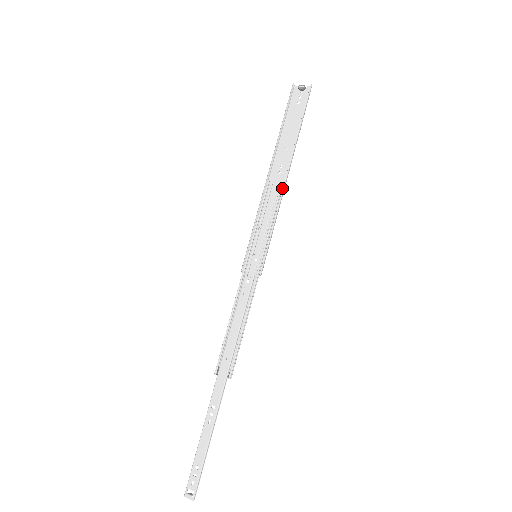
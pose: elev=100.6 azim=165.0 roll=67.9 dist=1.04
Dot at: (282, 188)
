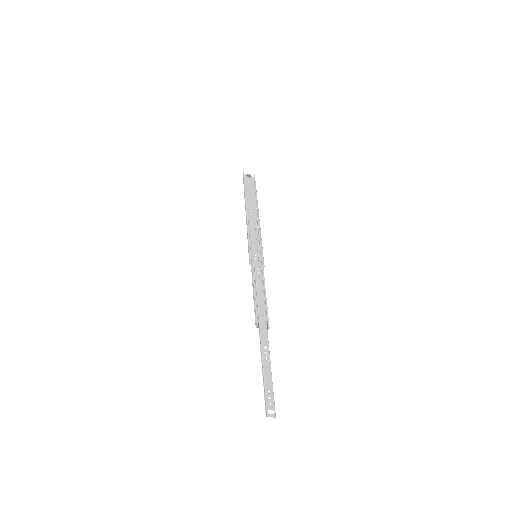
Dot at: (258, 222)
